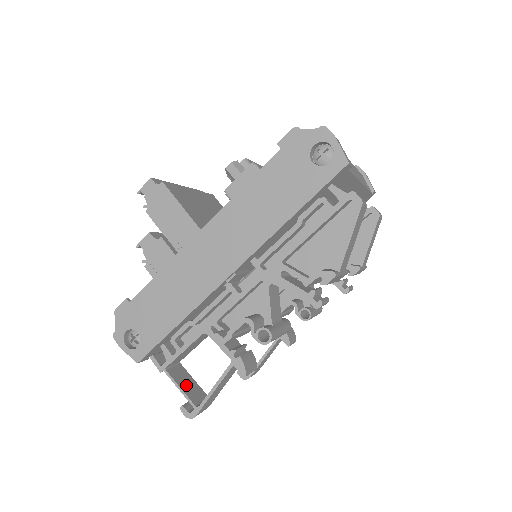
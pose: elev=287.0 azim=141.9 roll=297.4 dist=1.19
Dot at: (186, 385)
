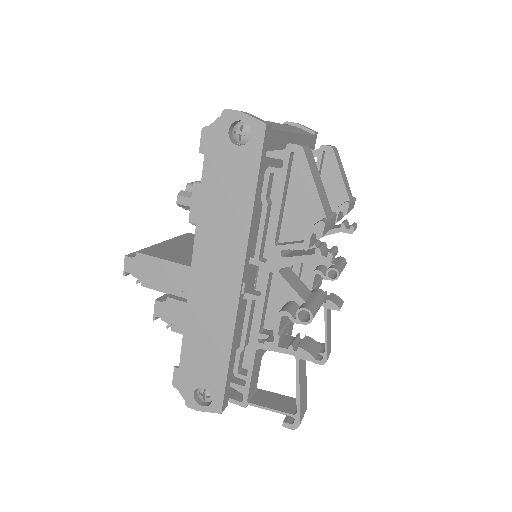
Dot at: (274, 403)
